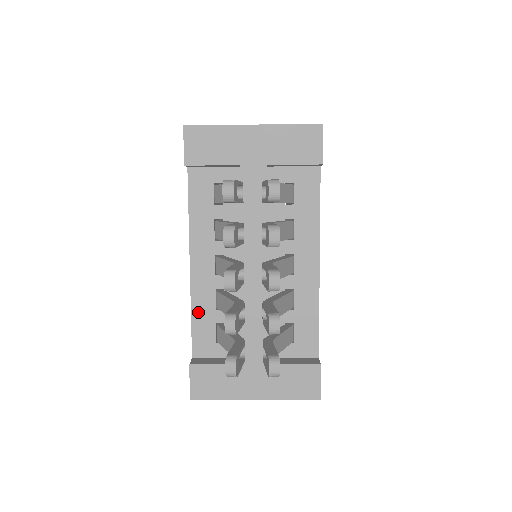
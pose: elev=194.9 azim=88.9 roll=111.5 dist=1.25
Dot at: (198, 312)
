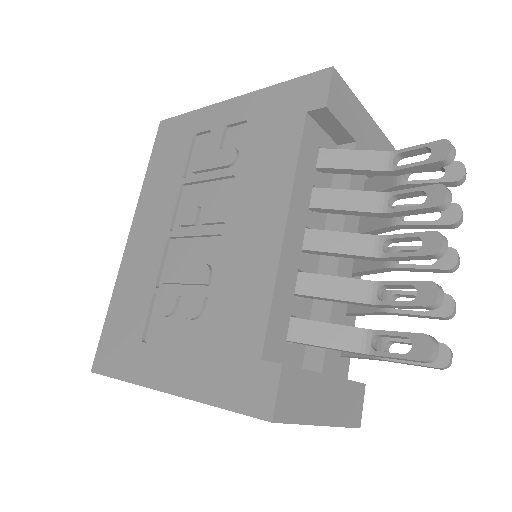
Dot at: (280, 293)
